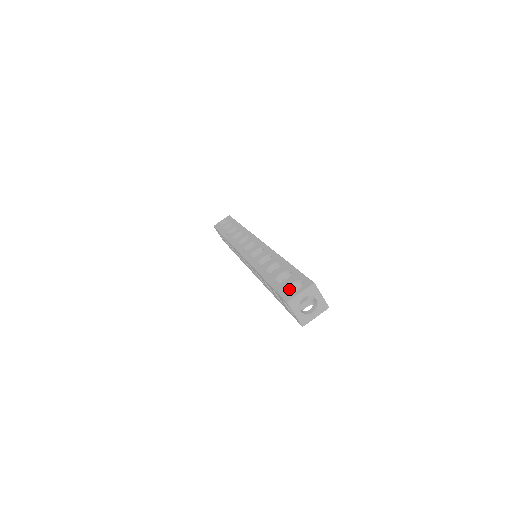
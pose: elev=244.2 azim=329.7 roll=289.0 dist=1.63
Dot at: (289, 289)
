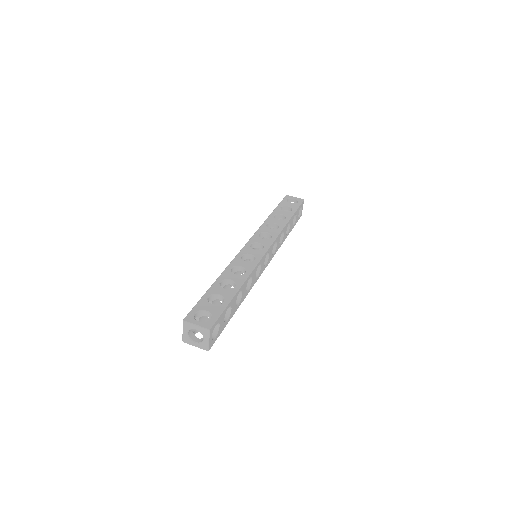
Dot at: (202, 312)
